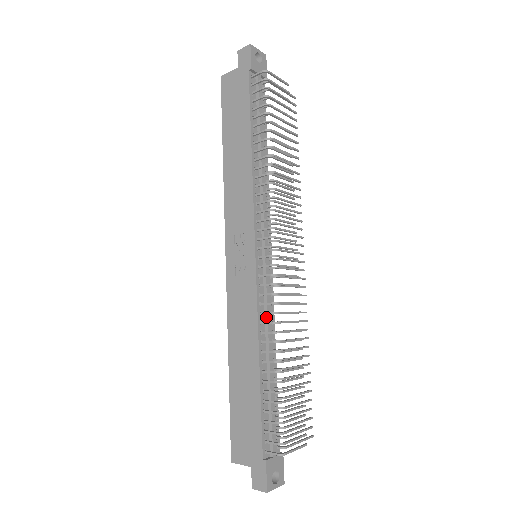
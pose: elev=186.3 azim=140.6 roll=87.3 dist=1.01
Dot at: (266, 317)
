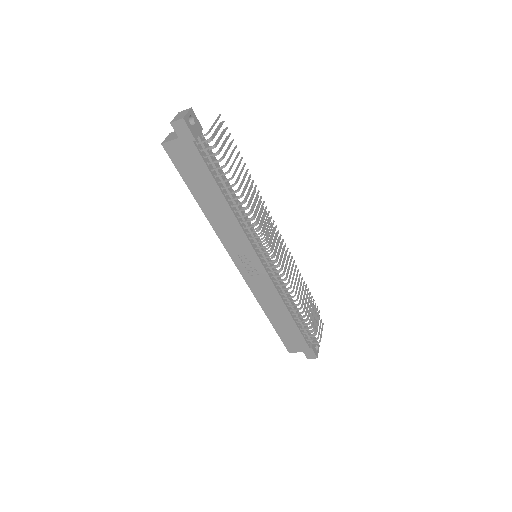
Dot at: (281, 288)
